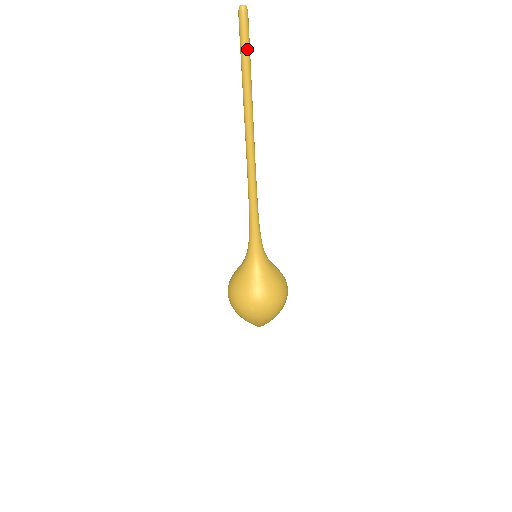
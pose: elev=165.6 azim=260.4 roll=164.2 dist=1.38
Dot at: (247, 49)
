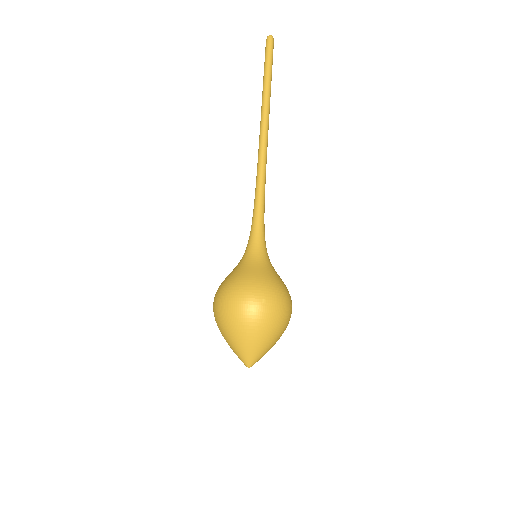
Dot at: (271, 62)
